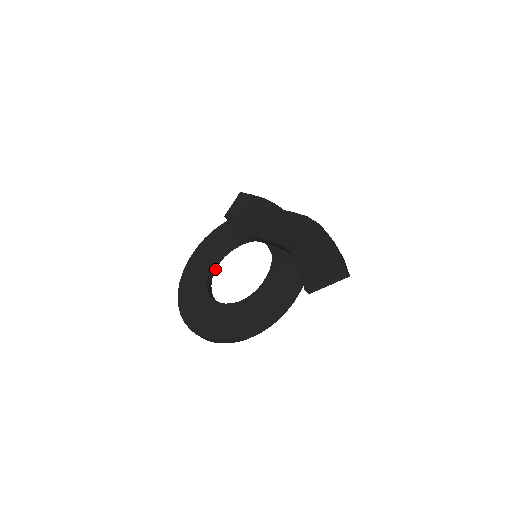
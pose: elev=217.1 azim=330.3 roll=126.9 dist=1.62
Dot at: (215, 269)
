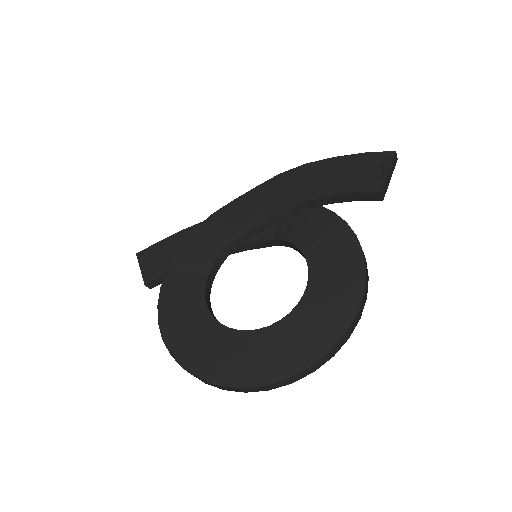
Dot at: (214, 316)
